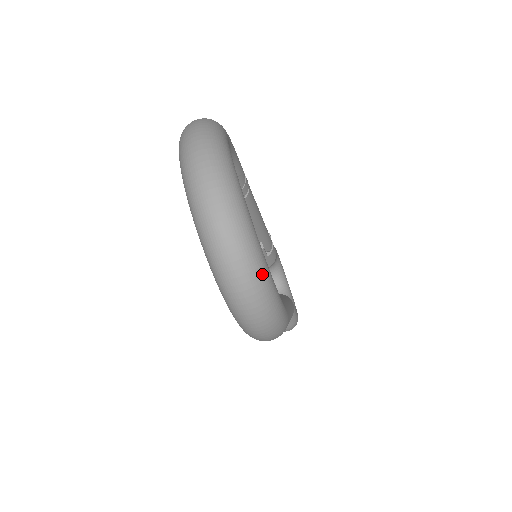
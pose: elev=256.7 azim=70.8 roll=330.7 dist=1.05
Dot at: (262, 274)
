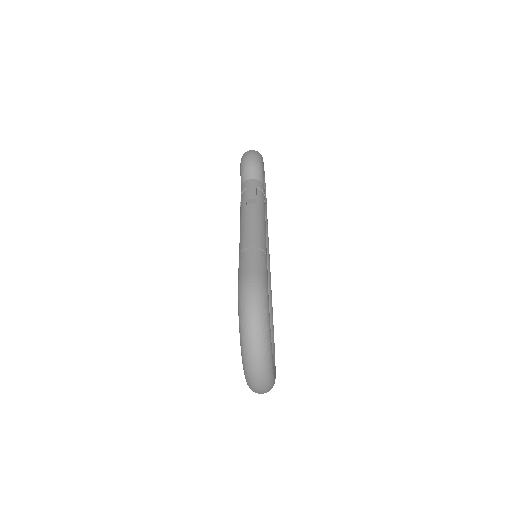
Dot at: occluded
